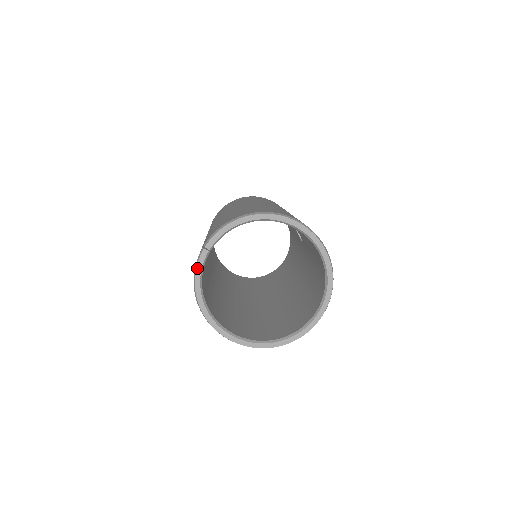
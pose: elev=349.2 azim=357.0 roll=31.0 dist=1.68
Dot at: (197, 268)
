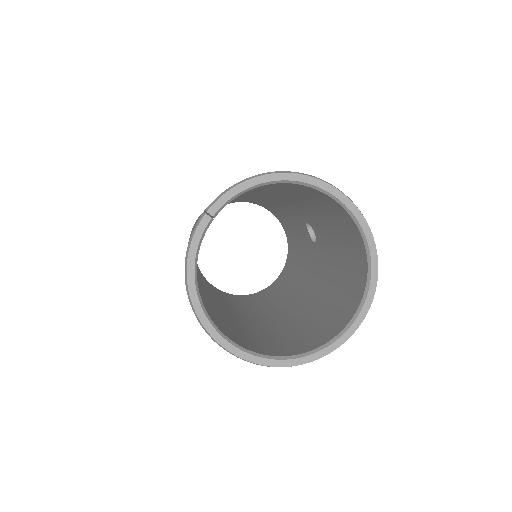
Dot at: (193, 241)
